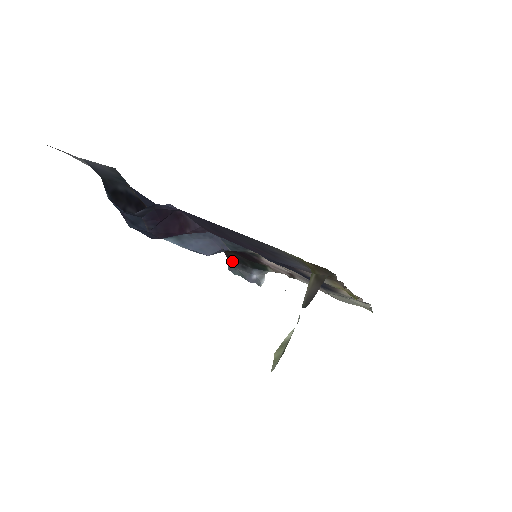
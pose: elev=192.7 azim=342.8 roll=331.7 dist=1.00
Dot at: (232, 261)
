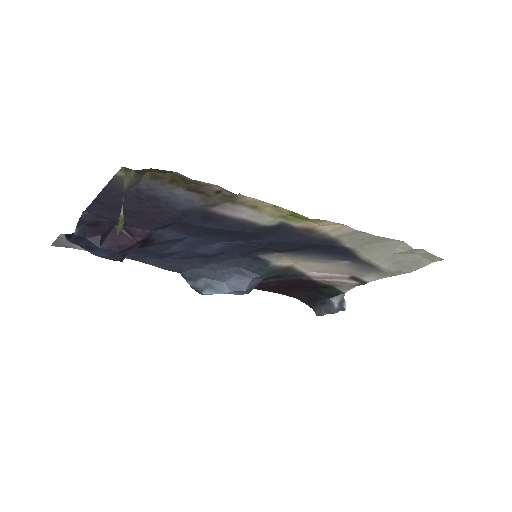
Dot at: (311, 304)
